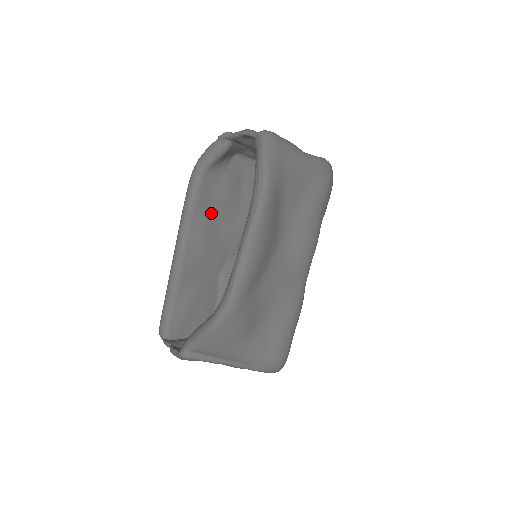
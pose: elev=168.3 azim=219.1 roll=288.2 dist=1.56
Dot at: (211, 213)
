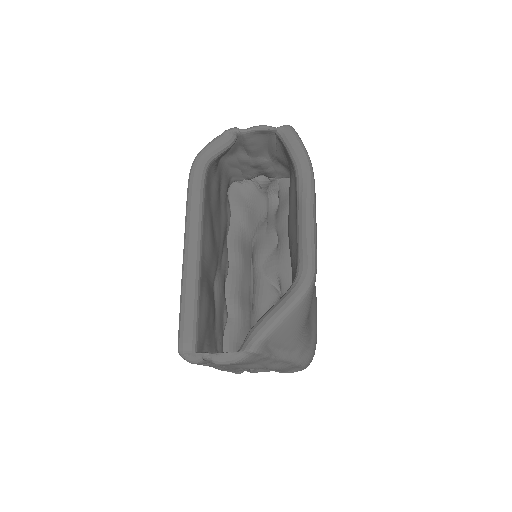
Dot at: (211, 211)
